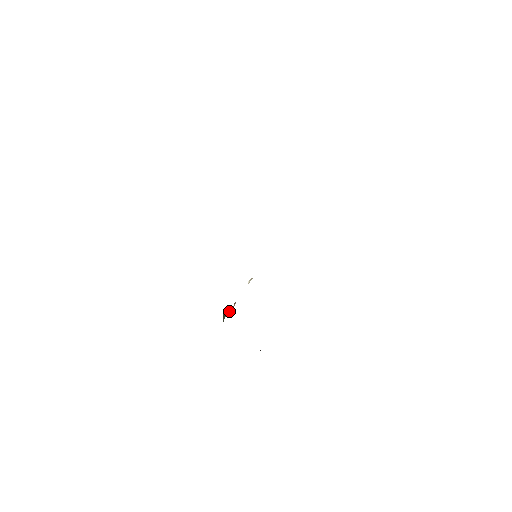
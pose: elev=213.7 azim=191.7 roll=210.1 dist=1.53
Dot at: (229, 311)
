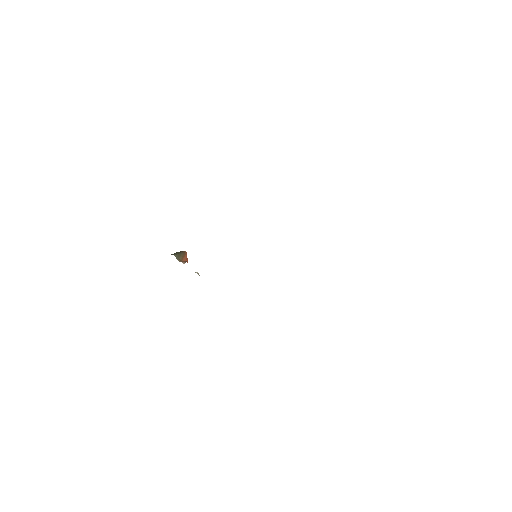
Dot at: (180, 258)
